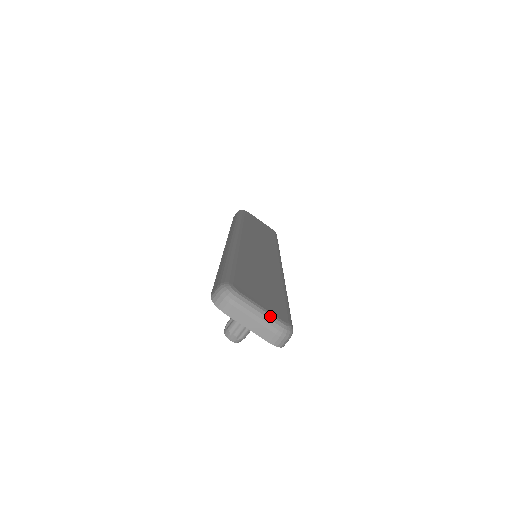
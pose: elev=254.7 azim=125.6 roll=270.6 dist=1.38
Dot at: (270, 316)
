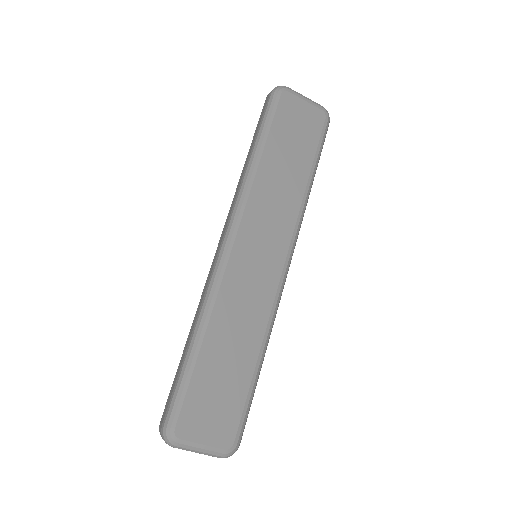
Dot at: (211, 452)
